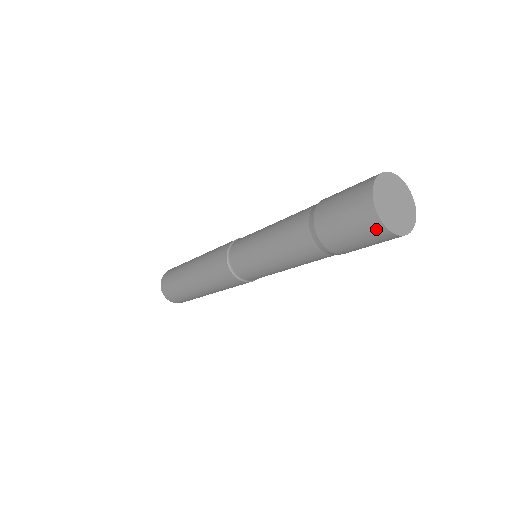
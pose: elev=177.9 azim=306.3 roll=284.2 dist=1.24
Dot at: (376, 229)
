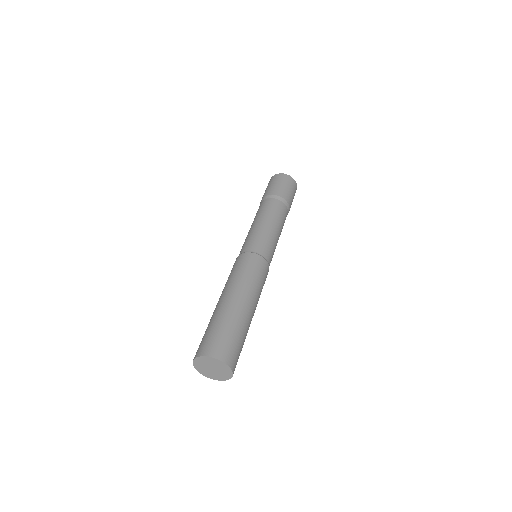
Dot at: (286, 177)
